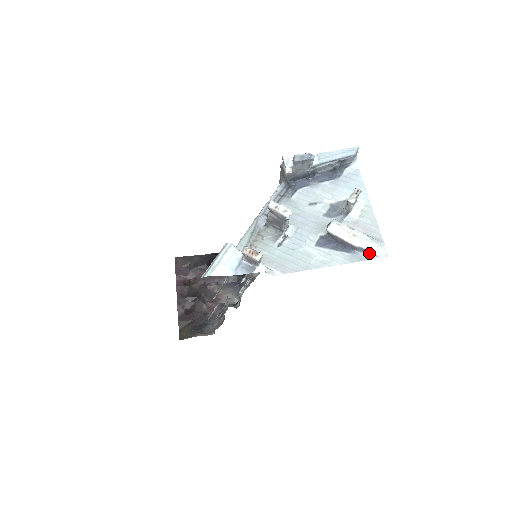
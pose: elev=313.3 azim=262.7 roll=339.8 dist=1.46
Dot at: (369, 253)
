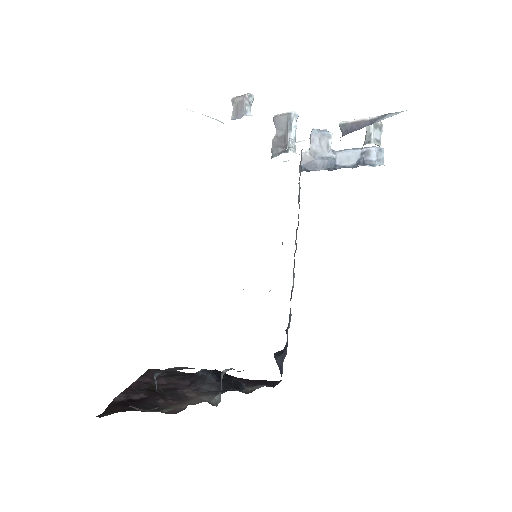
Dot at: (392, 114)
